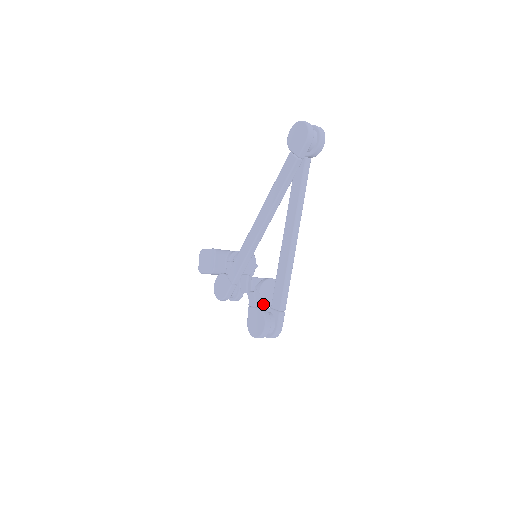
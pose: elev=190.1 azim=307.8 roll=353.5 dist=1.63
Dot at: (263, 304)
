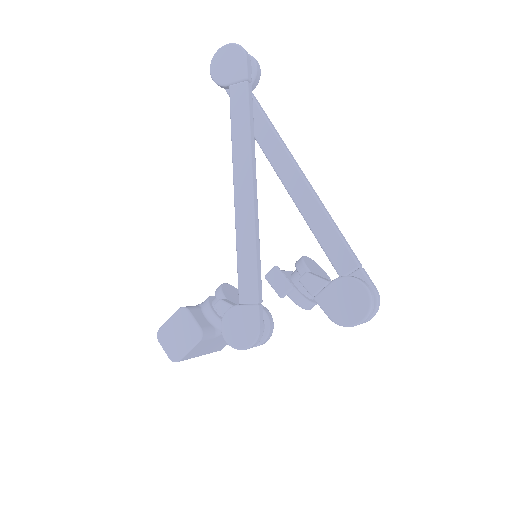
Dot at: occluded
